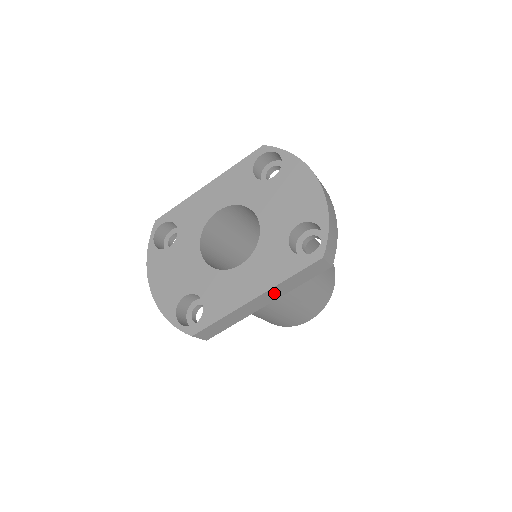
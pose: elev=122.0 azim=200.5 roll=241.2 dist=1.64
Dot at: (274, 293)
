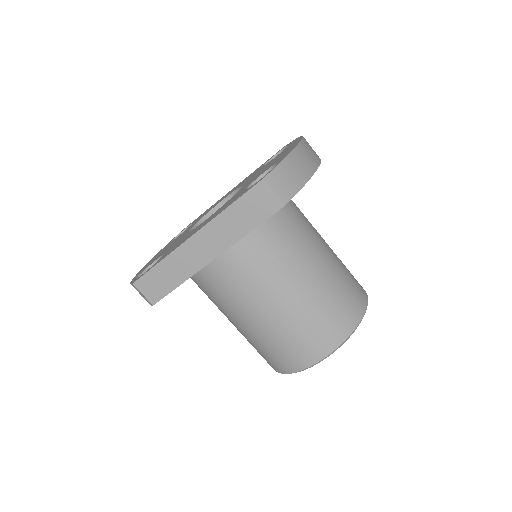
Dot at: (217, 235)
